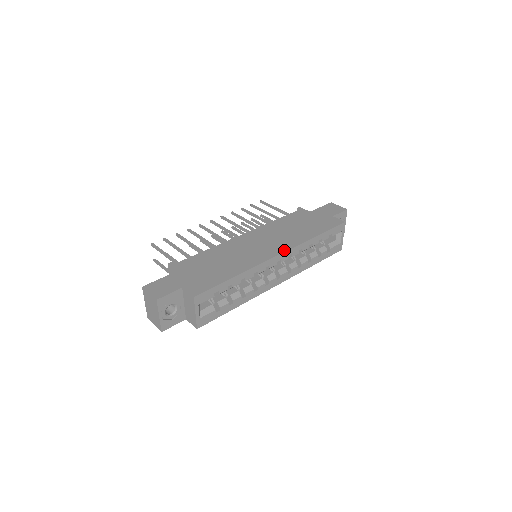
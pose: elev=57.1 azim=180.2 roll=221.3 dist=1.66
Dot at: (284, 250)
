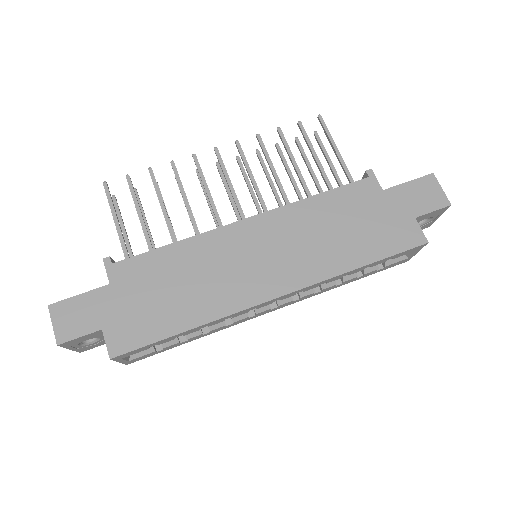
Dot at: (290, 289)
